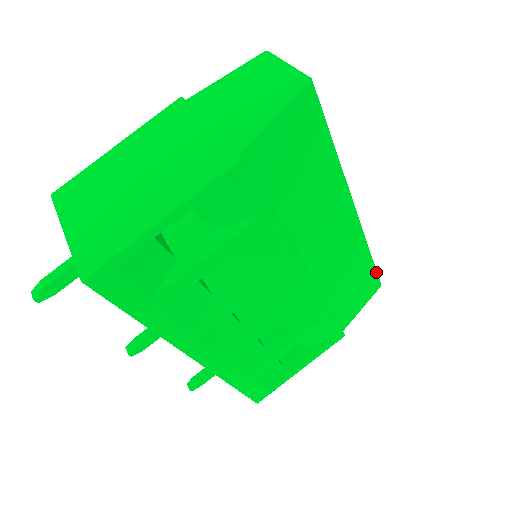
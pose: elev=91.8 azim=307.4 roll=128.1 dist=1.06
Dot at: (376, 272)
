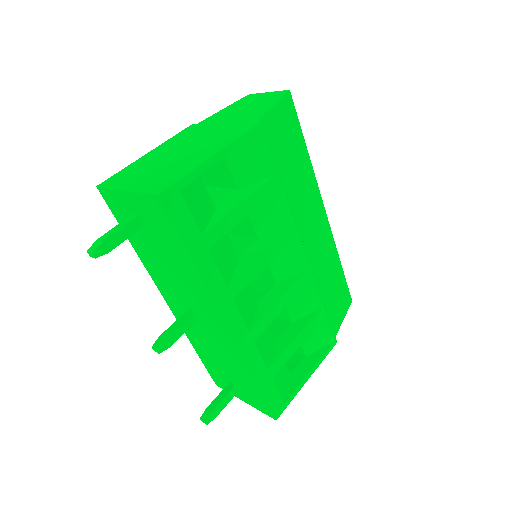
Dot at: (346, 283)
